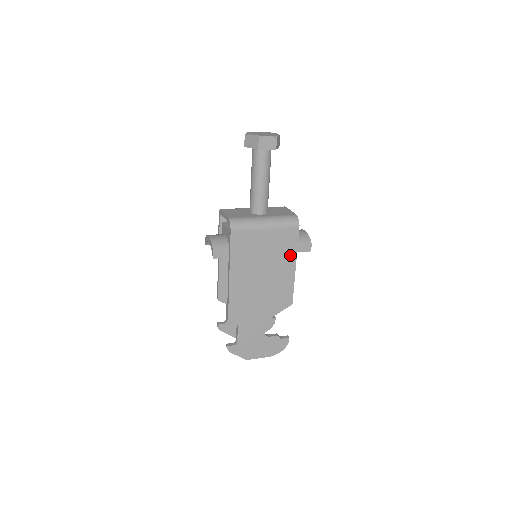
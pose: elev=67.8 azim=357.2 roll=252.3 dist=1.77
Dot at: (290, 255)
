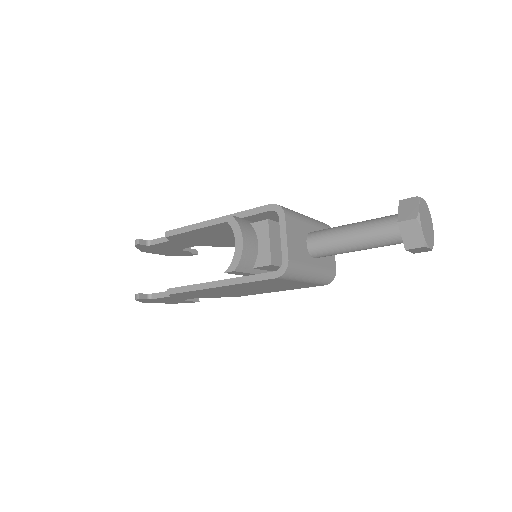
Dot at: (287, 289)
